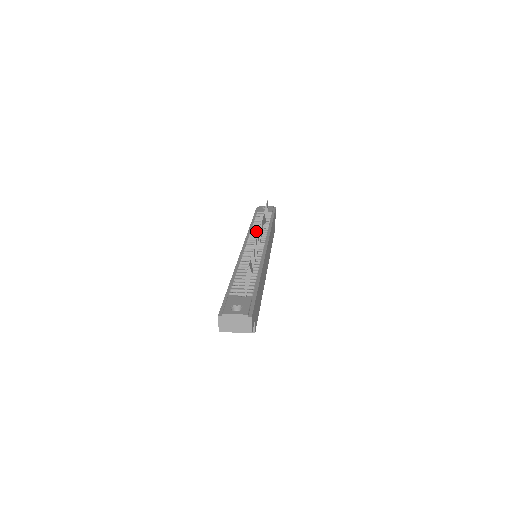
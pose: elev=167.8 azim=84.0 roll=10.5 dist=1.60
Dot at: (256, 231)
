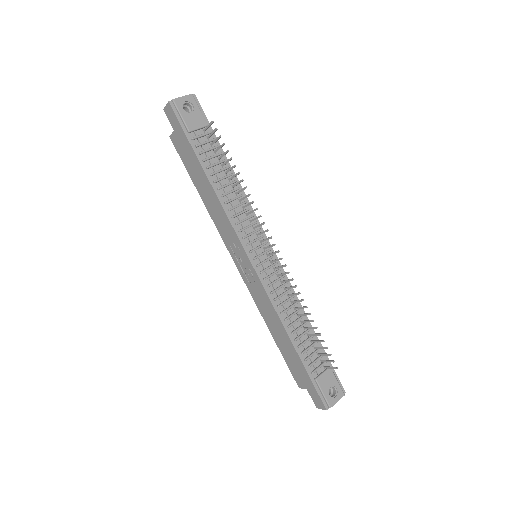
Dot at: (235, 208)
